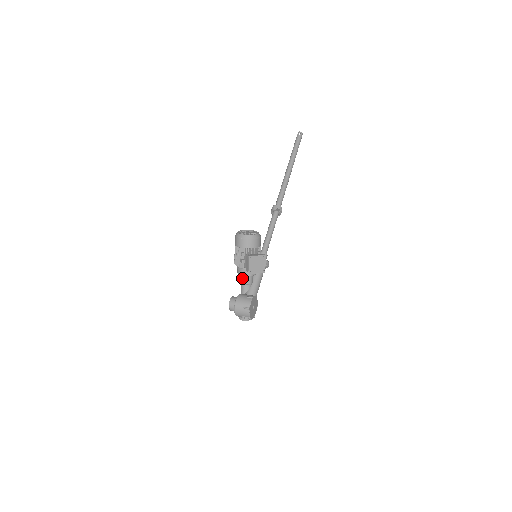
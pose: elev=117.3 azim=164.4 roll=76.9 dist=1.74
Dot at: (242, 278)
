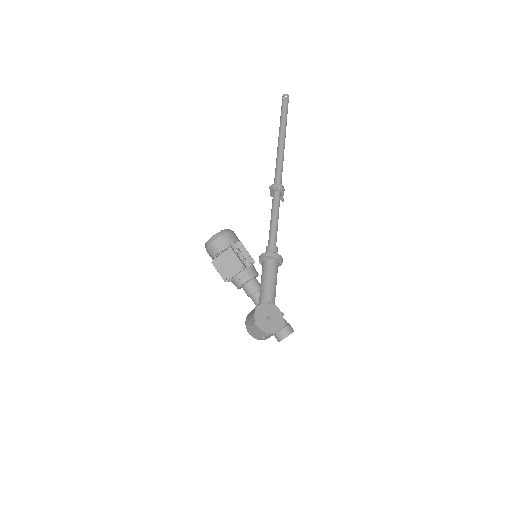
Dot at: occluded
